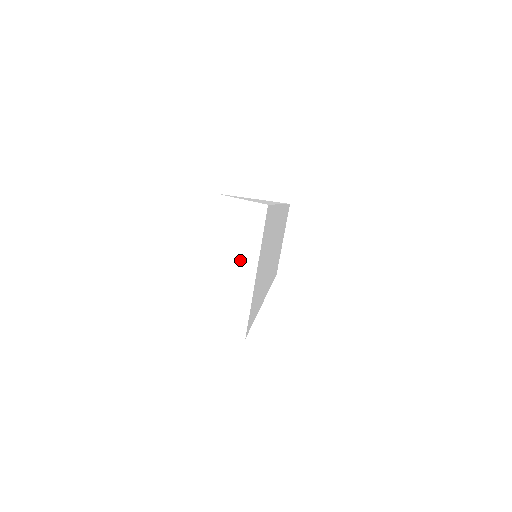
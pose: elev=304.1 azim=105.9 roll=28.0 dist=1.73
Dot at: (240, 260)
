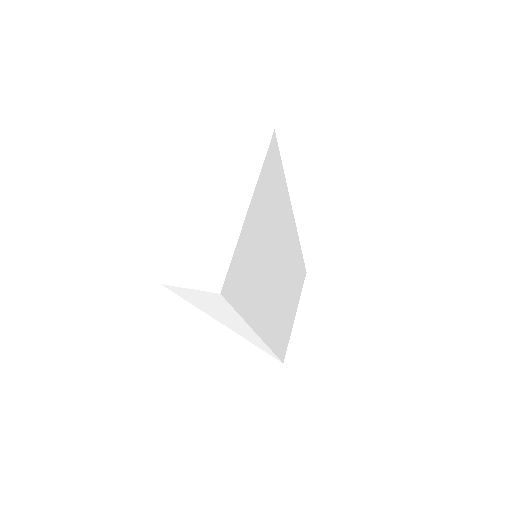
Dot at: (233, 189)
